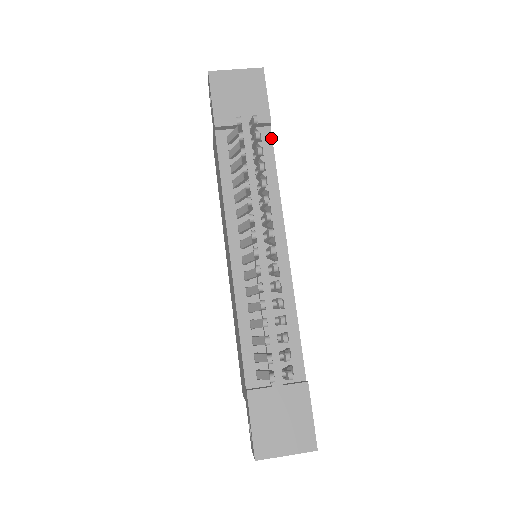
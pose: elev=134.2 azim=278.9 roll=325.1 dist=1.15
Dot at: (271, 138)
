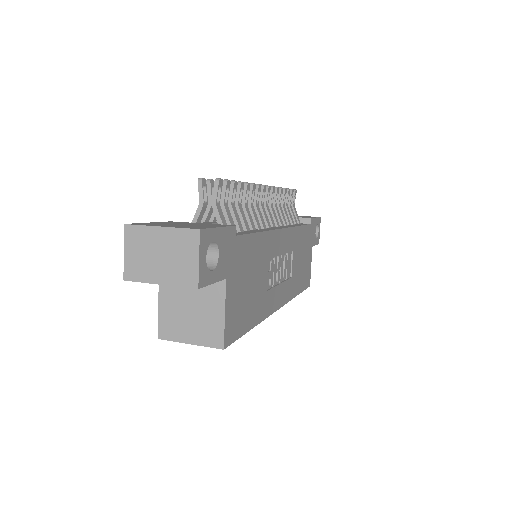
Dot at: (308, 224)
